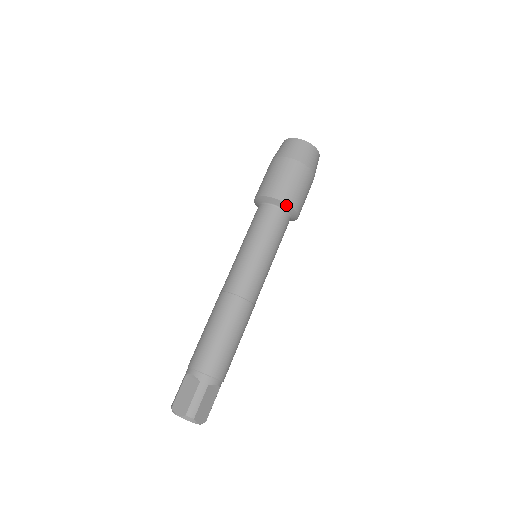
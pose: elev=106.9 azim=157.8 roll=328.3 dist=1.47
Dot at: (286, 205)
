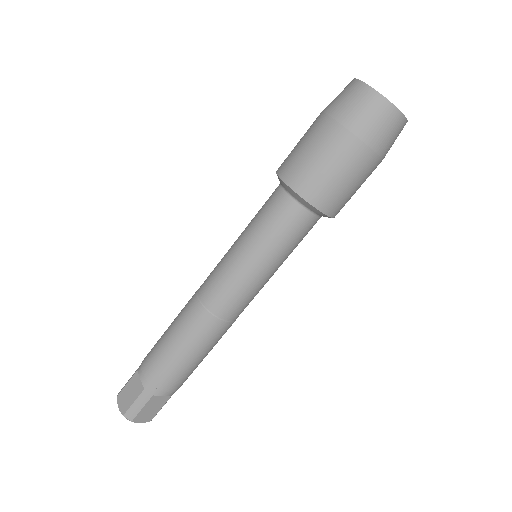
Dot at: (310, 205)
